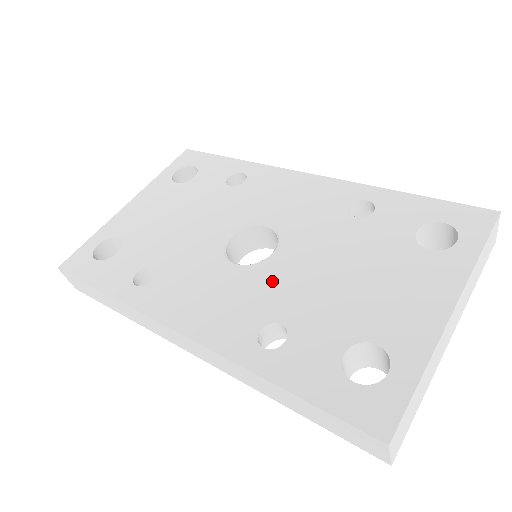
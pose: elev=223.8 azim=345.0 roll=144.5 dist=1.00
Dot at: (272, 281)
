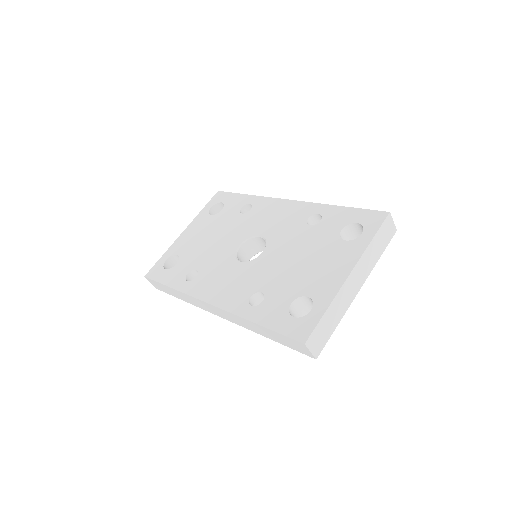
Dot at: (260, 269)
